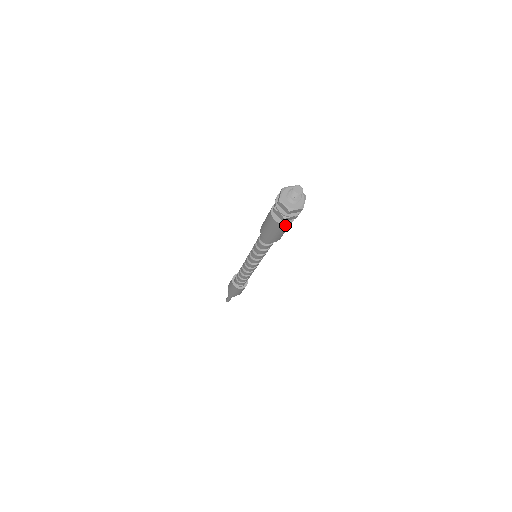
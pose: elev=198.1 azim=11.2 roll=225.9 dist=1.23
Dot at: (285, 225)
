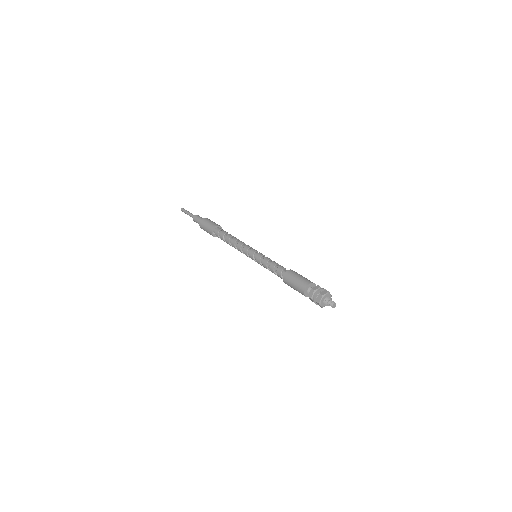
Dot at: occluded
